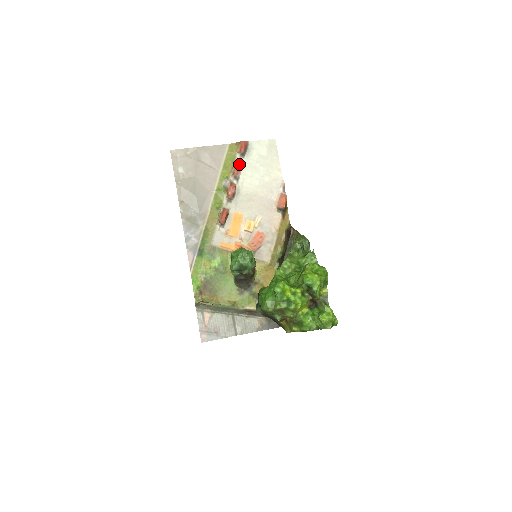
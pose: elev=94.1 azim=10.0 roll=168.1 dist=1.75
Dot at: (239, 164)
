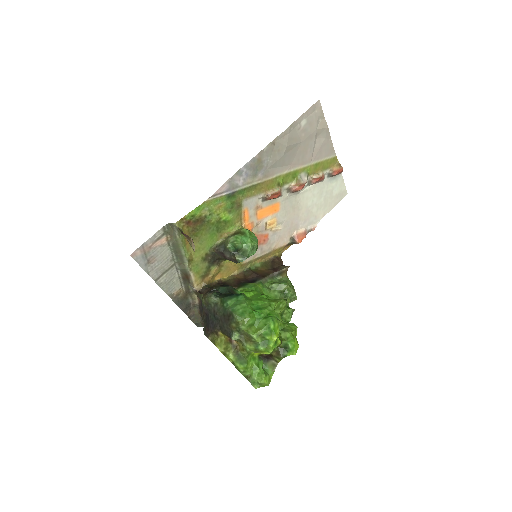
Dot at: (323, 178)
